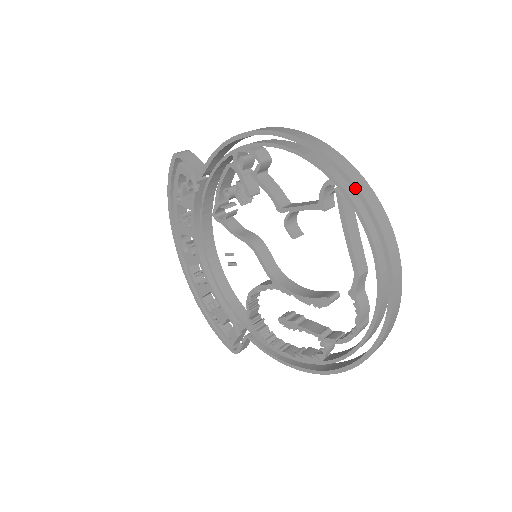
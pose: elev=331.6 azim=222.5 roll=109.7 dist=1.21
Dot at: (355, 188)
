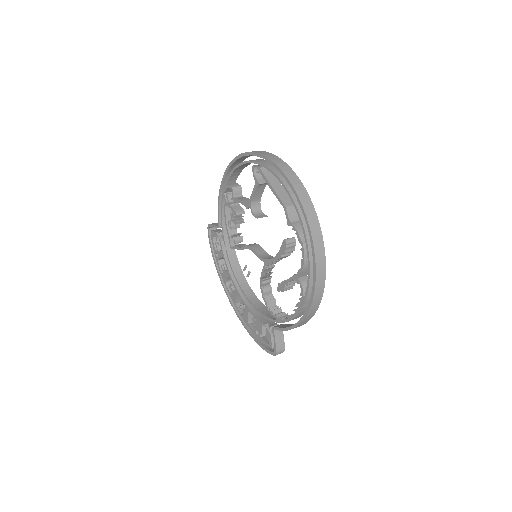
Dot at: (261, 156)
